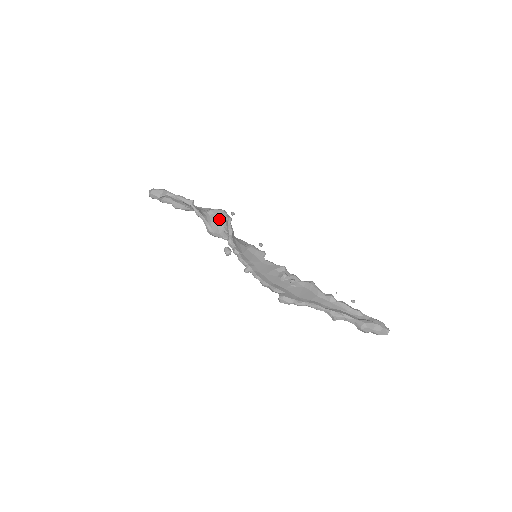
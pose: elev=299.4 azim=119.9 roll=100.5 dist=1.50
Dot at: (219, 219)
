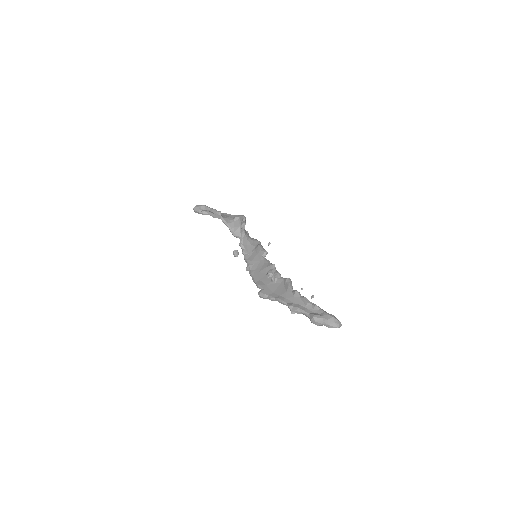
Dot at: (240, 224)
